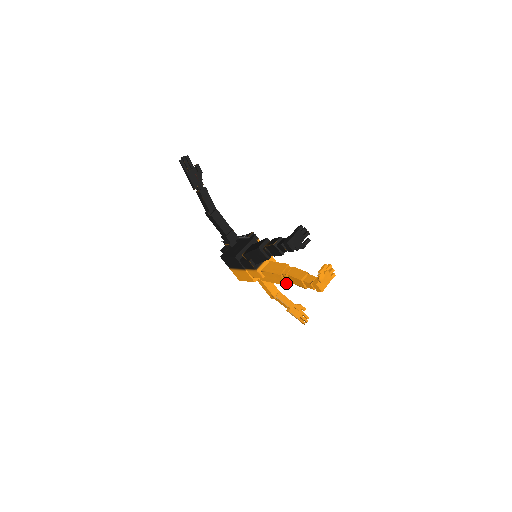
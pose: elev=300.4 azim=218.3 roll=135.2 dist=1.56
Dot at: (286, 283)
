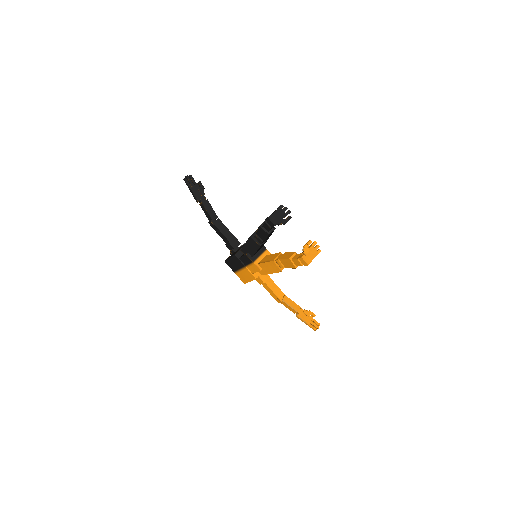
Dot at: (280, 270)
